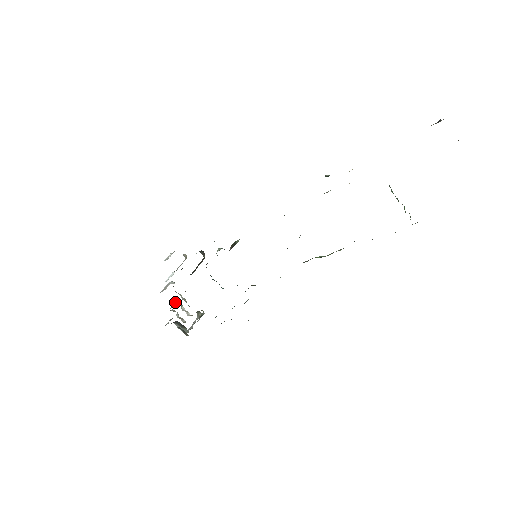
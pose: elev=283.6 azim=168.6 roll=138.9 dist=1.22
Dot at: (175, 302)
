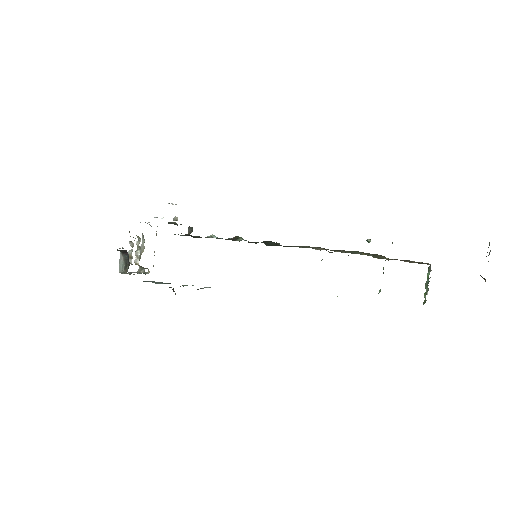
Dot at: (137, 241)
